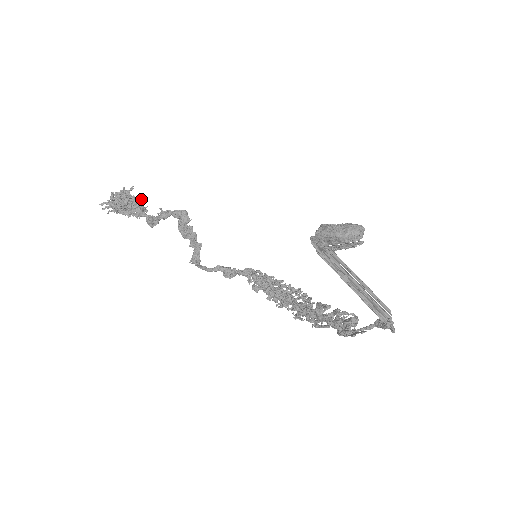
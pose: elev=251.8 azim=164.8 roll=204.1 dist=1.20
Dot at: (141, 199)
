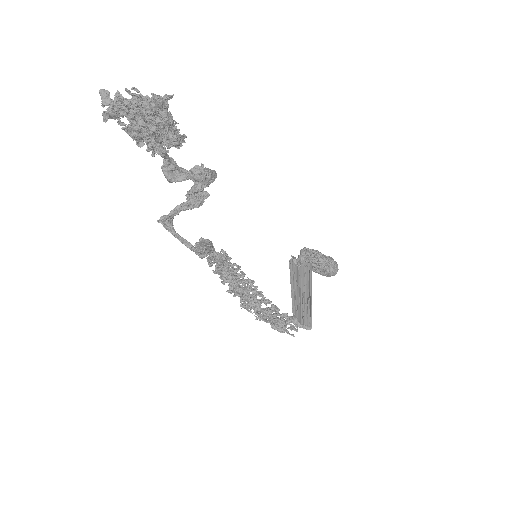
Dot at: (178, 129)
